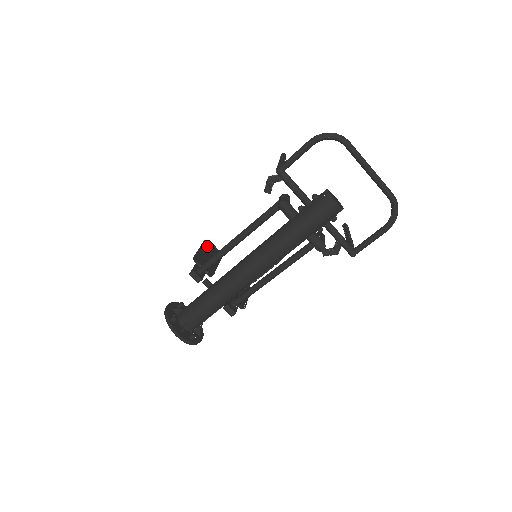
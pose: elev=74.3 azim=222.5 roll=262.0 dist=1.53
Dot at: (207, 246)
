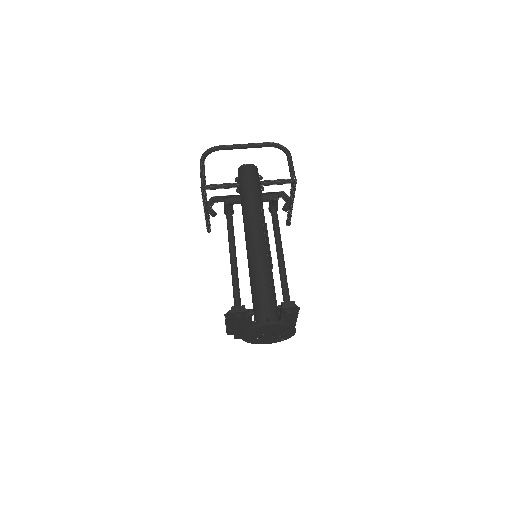
Dot at: (232, 331)
